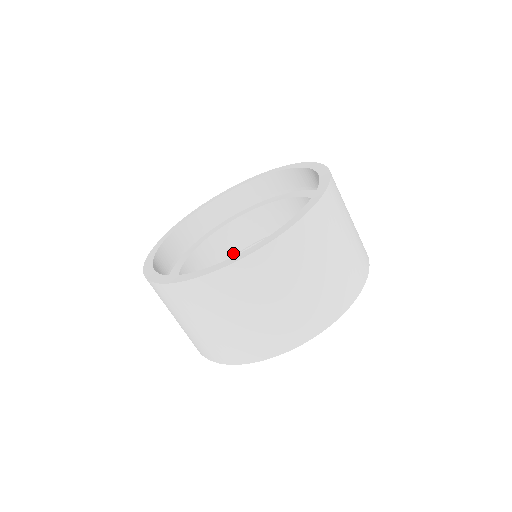
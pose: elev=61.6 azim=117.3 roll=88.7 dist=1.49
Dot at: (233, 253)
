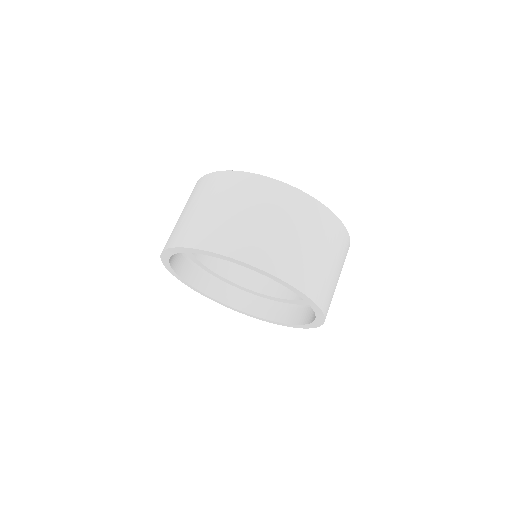
Dot at: (219, 273)
